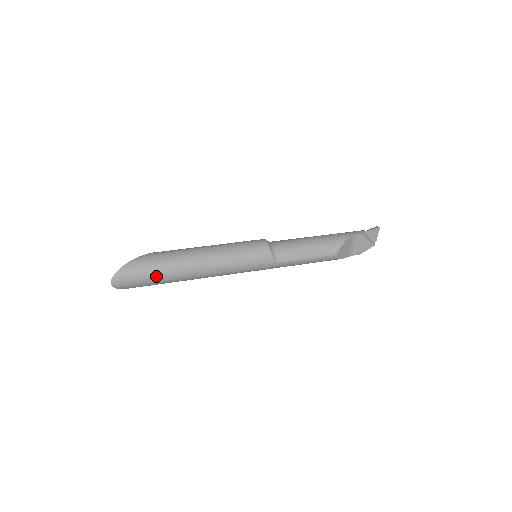
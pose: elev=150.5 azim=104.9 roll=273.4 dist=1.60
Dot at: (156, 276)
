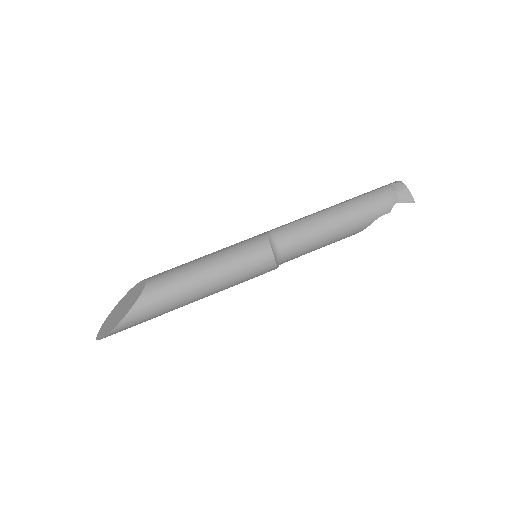
Dot at: occluded
